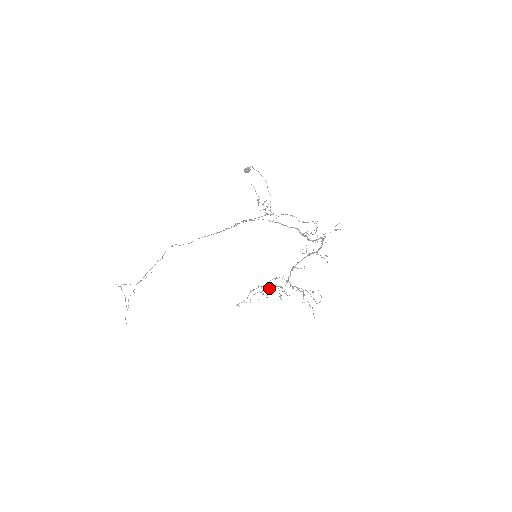
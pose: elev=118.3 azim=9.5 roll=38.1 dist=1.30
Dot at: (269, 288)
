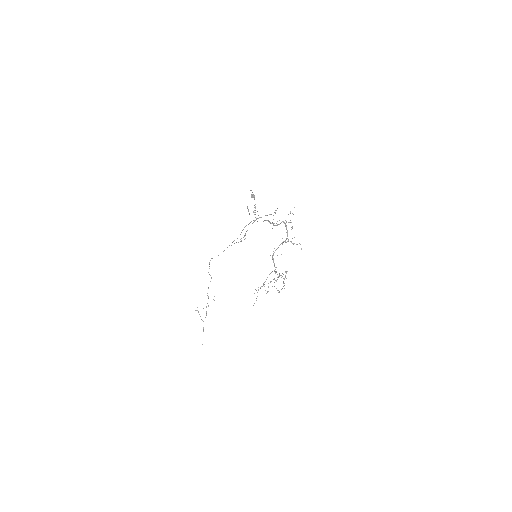
Dot at: occluded
